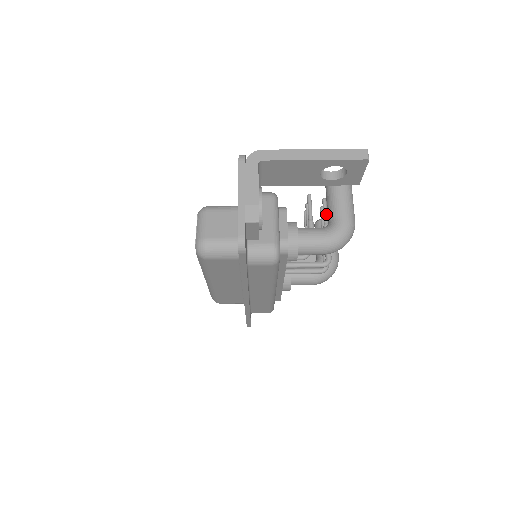
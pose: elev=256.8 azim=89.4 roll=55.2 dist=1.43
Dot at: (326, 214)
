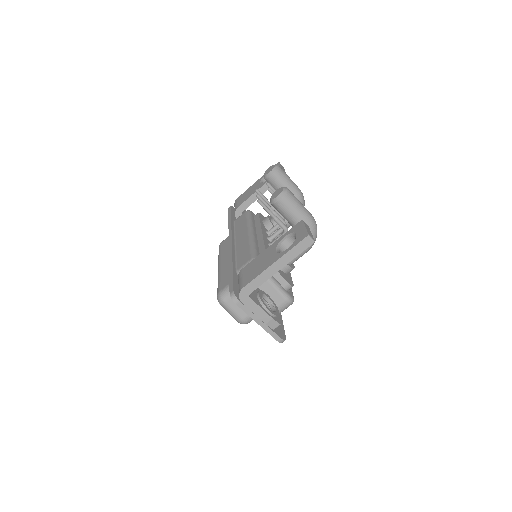
Dot at: occluded
